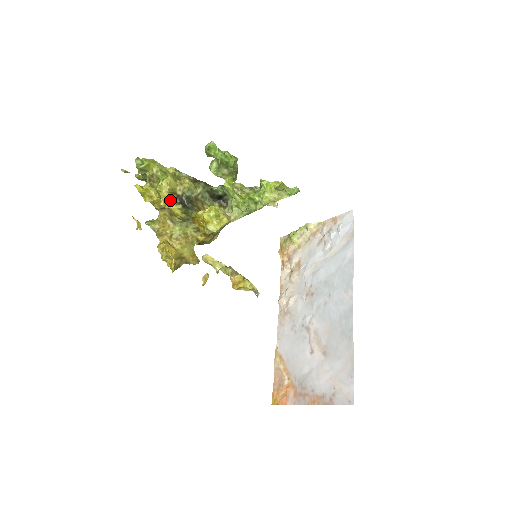
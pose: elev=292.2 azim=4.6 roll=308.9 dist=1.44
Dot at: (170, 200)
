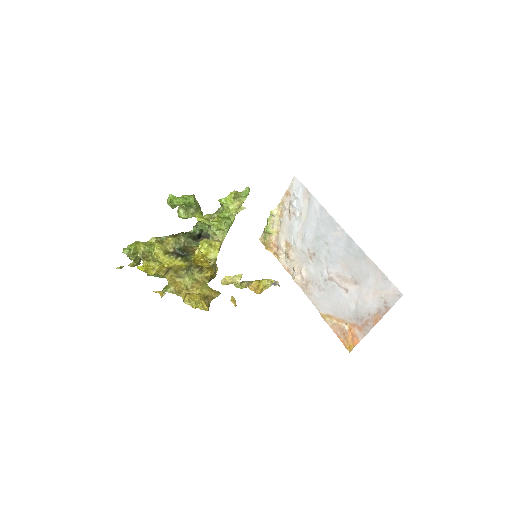
Dot at: (169, 259)
